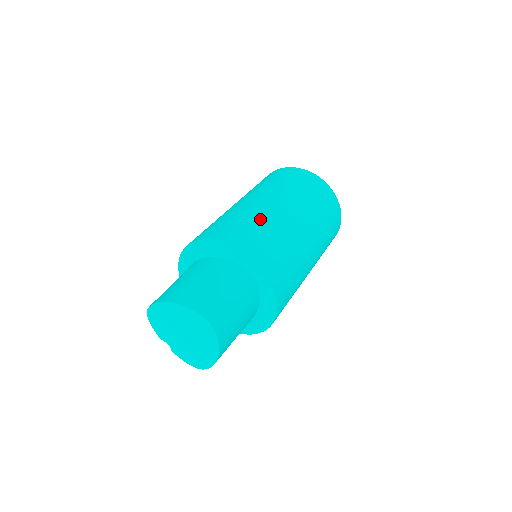
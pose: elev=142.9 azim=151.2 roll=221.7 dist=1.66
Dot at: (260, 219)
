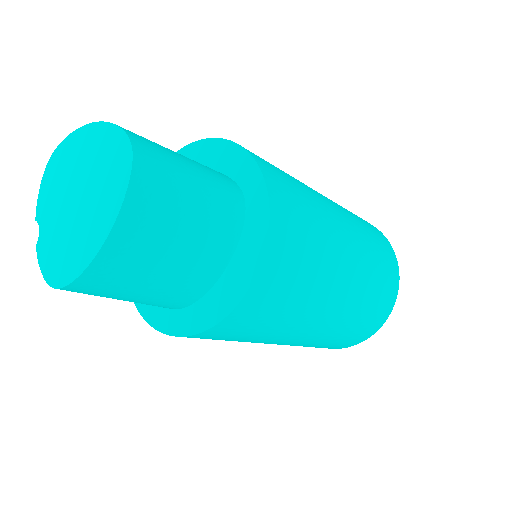
Dot at: occluded
